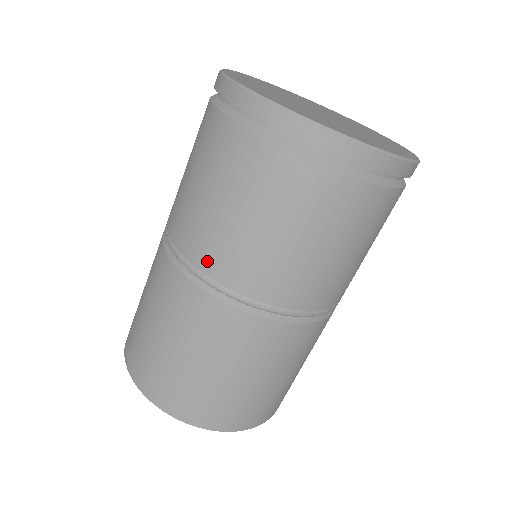
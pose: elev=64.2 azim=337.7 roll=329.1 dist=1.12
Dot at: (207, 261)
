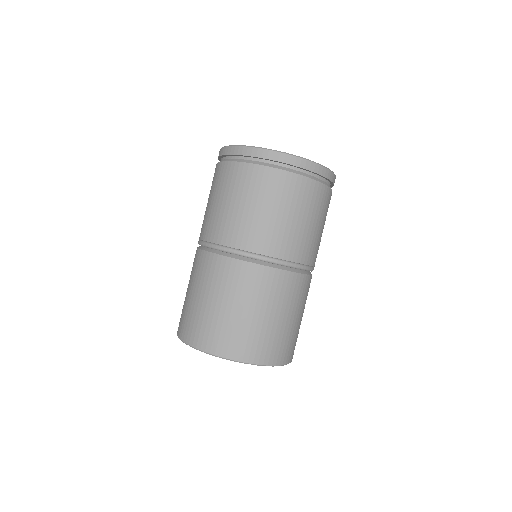
Dot at: (272, 249)
